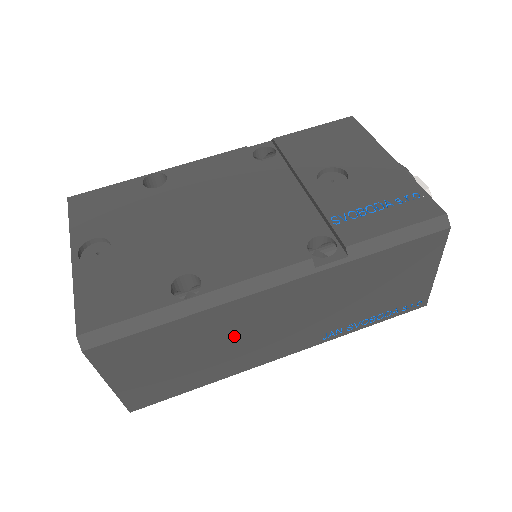
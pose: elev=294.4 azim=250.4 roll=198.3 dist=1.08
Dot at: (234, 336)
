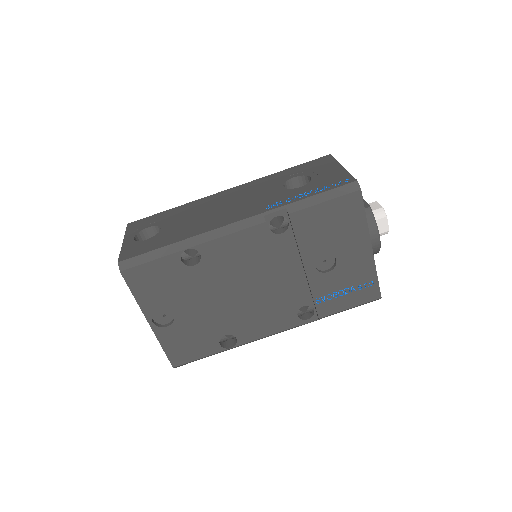
Dot at: occluded
